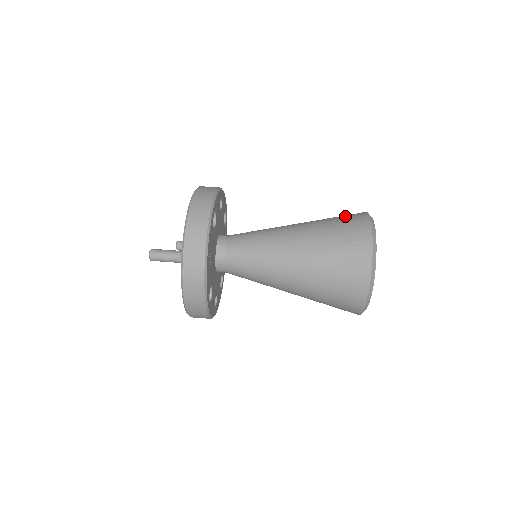
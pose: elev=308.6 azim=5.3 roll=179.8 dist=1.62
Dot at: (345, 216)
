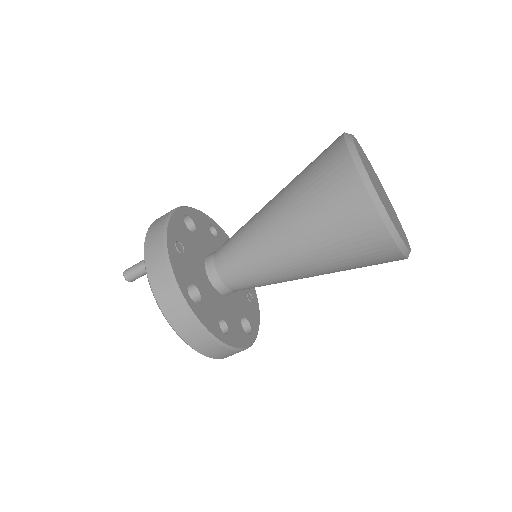
Dot at: occluded
